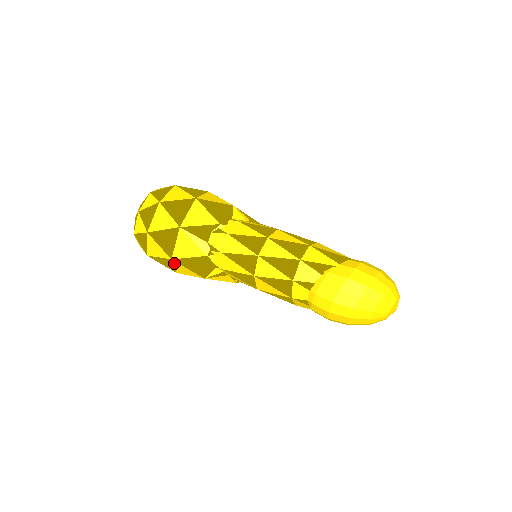
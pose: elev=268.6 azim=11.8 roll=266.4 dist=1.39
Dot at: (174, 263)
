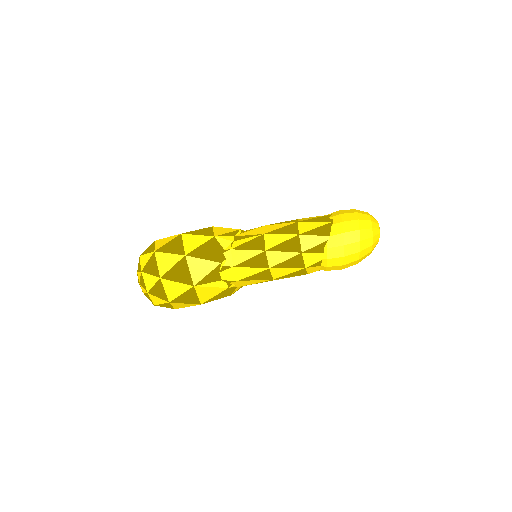
Dot at: occluded
